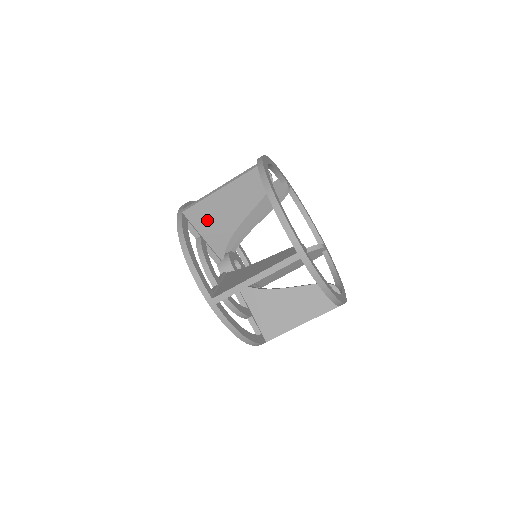
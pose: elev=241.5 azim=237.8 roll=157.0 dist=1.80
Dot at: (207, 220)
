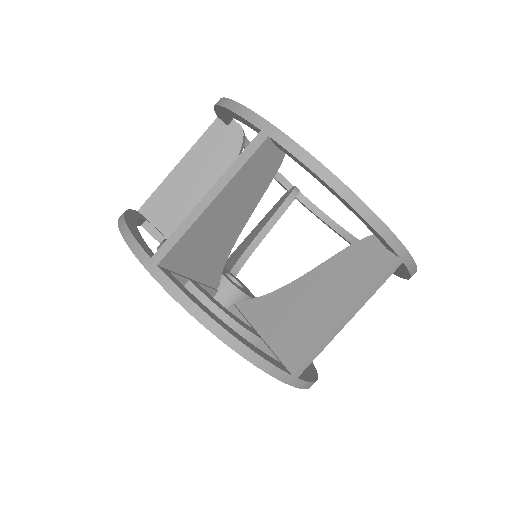
Dot at: (172, 213)
